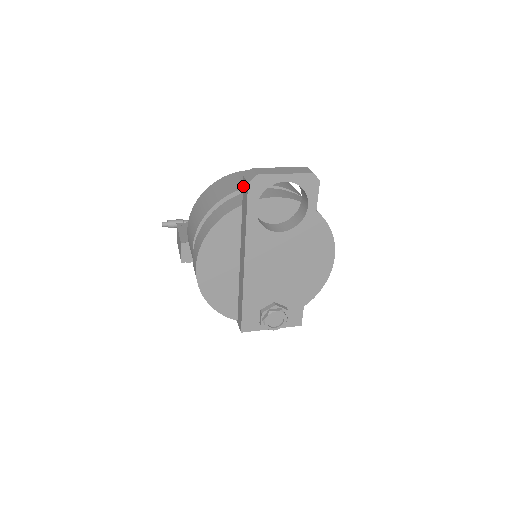
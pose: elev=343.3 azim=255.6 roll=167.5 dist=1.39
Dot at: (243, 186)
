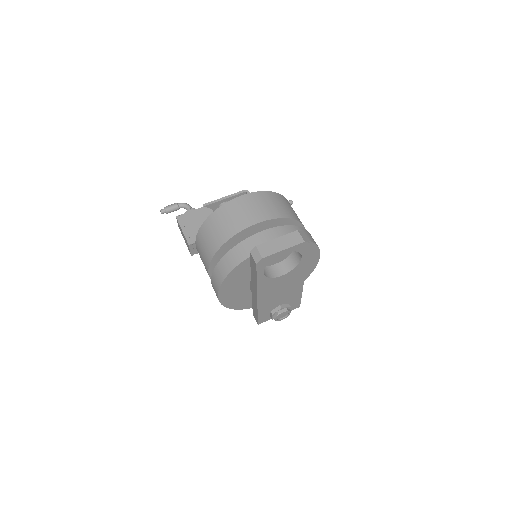
Dot at: (250, 257)
